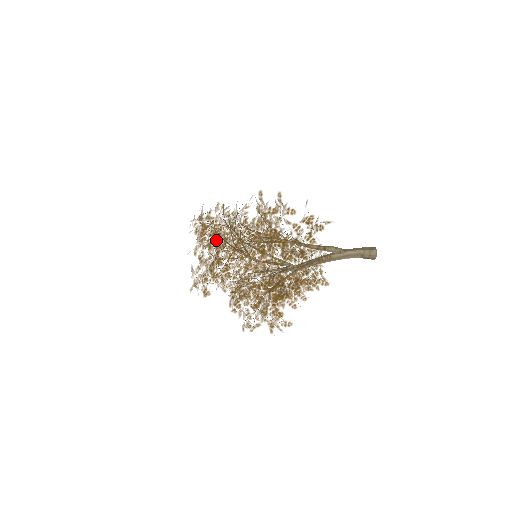
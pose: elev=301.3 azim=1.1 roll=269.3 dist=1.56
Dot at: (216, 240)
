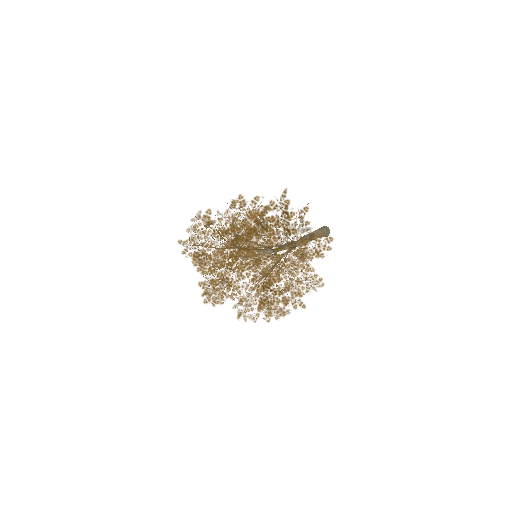
Dot at: occluded
